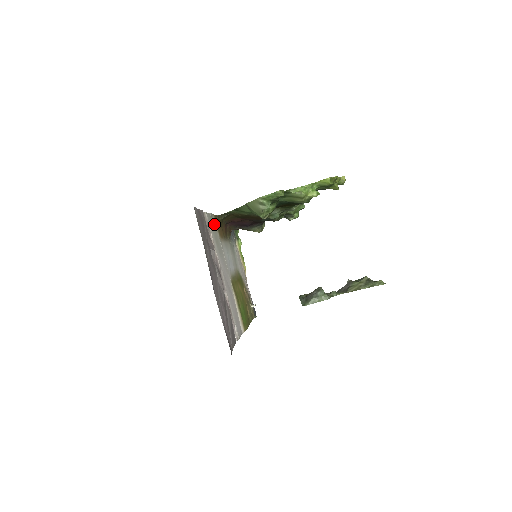
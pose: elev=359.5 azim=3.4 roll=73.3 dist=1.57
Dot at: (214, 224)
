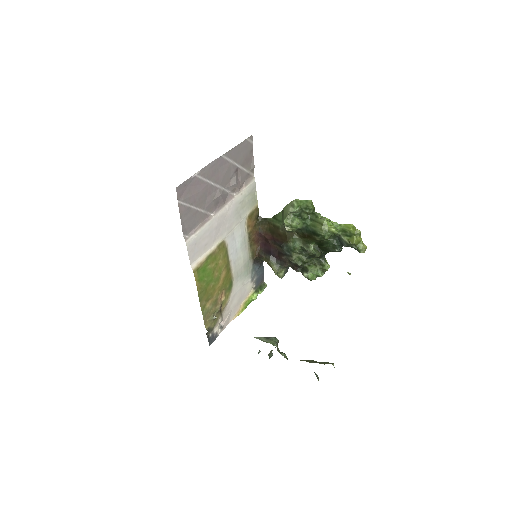
Dot at: (252, 203)
